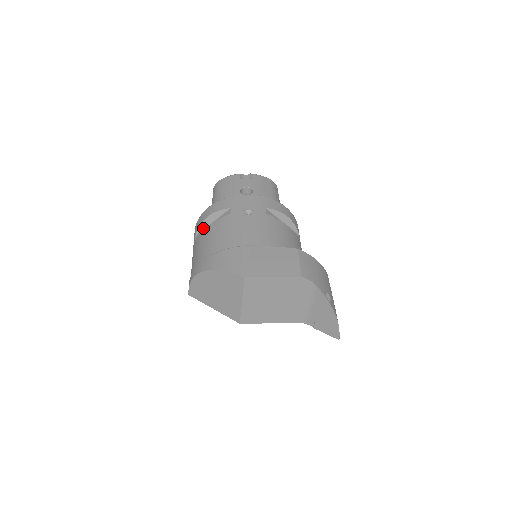
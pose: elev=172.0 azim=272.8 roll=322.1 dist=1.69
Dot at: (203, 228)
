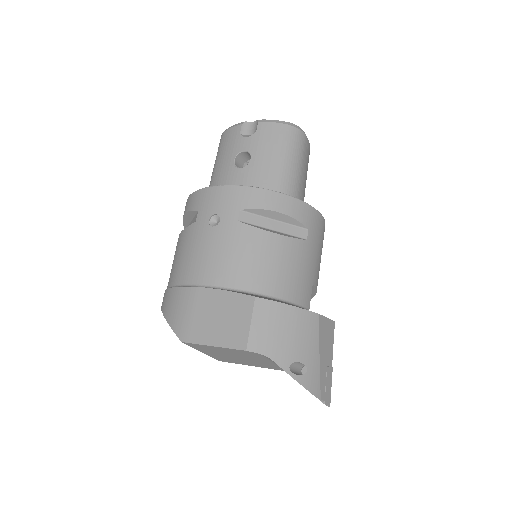
Dot at: (187, 225)
